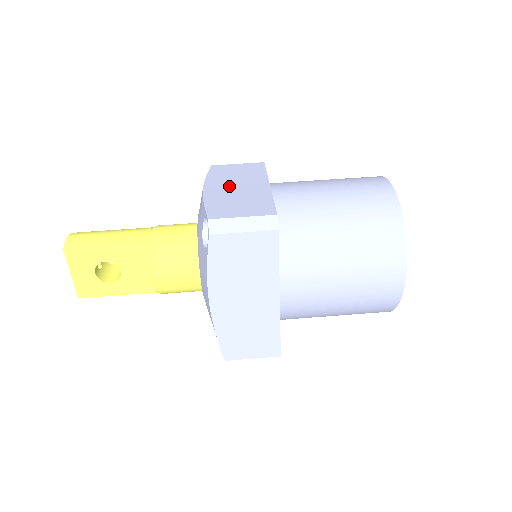
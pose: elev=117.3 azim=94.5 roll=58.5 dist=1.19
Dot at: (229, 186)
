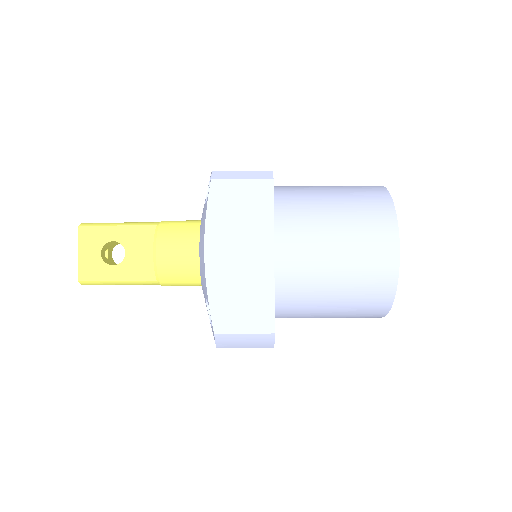
Dot at: occluded
